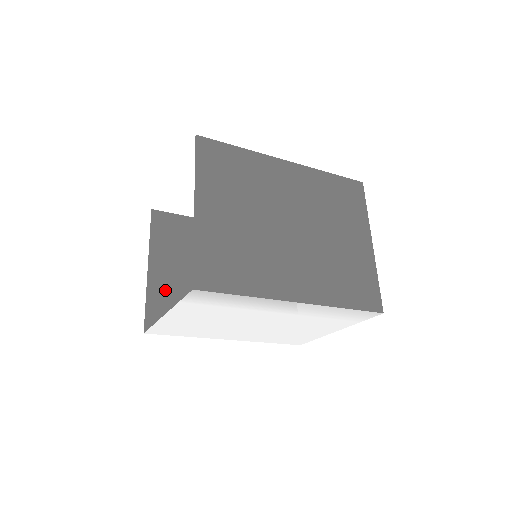
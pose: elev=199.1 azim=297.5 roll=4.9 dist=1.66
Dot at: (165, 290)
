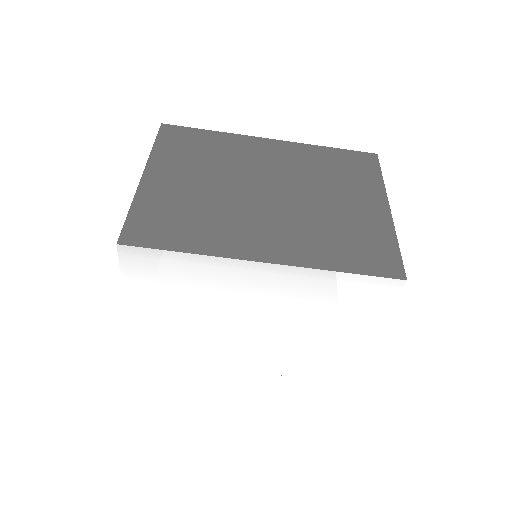
Dot at: occluded
